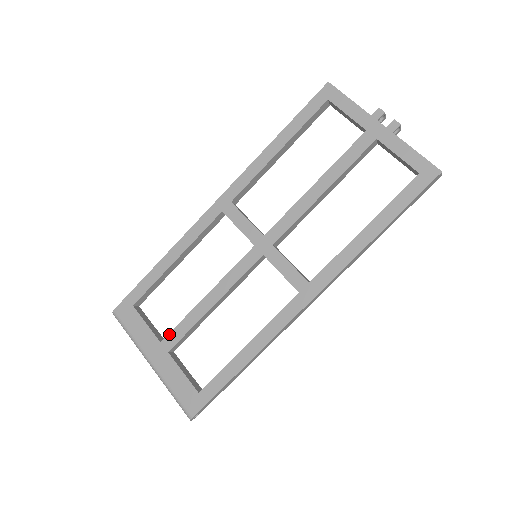
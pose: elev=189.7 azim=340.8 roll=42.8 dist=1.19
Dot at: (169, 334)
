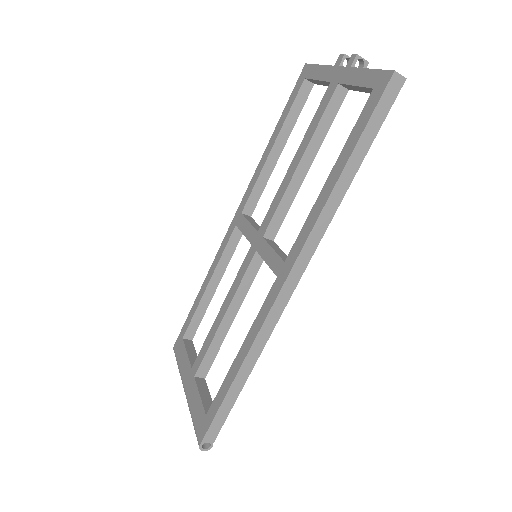
Dot at: (197, 358)
